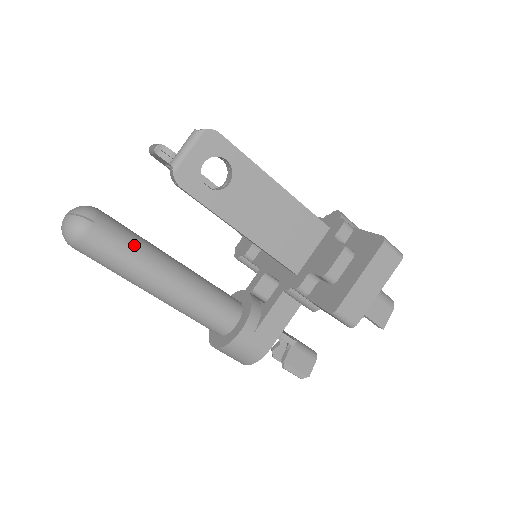
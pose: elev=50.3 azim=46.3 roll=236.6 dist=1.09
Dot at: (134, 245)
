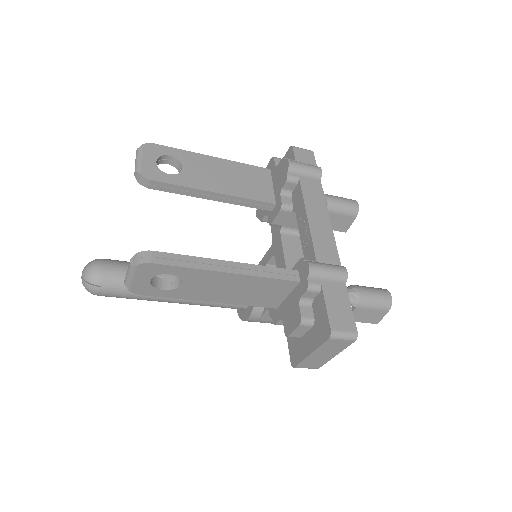
Dot at: occluded
